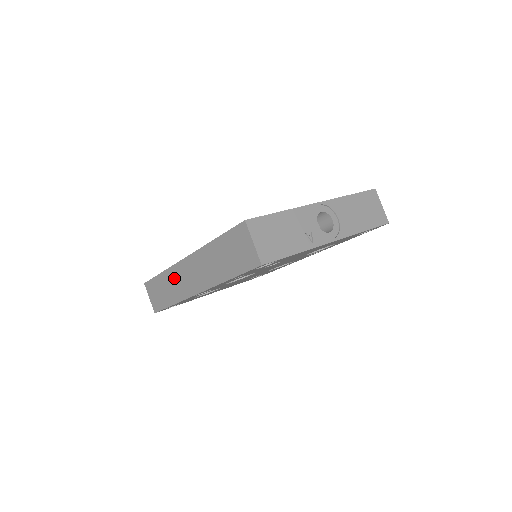
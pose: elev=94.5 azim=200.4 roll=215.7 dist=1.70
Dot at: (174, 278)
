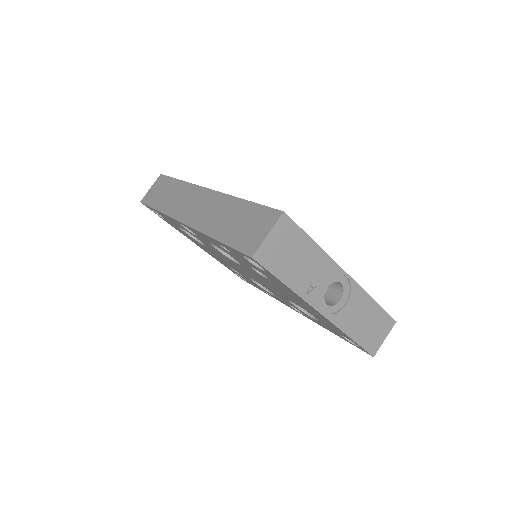
Dot at: (184, 194)
